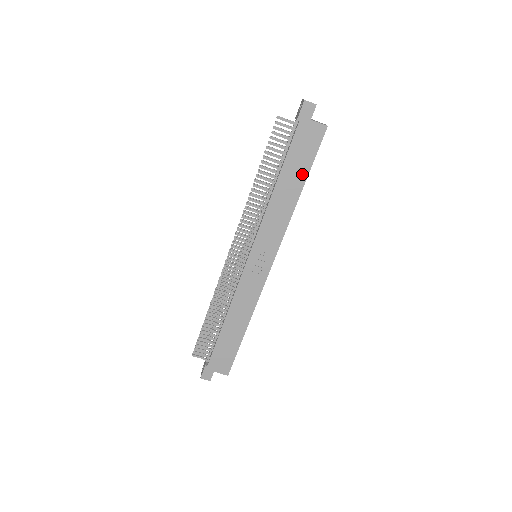
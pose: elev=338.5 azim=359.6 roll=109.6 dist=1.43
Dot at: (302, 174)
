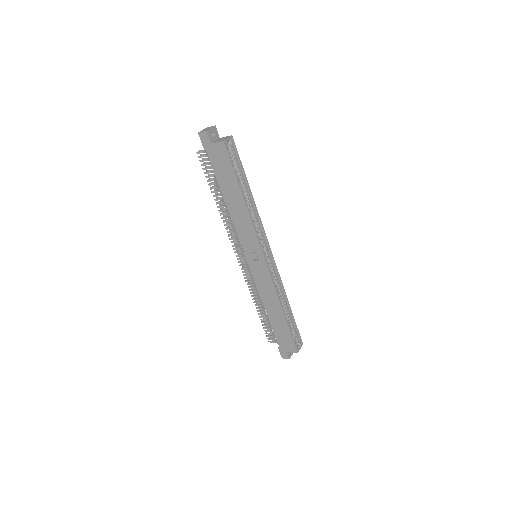
Dot at: (234, 185)
